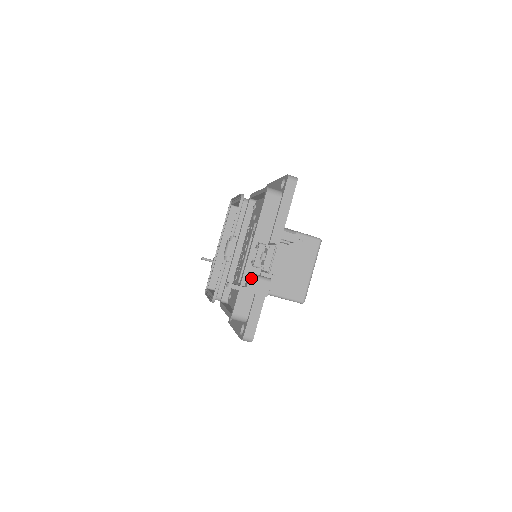
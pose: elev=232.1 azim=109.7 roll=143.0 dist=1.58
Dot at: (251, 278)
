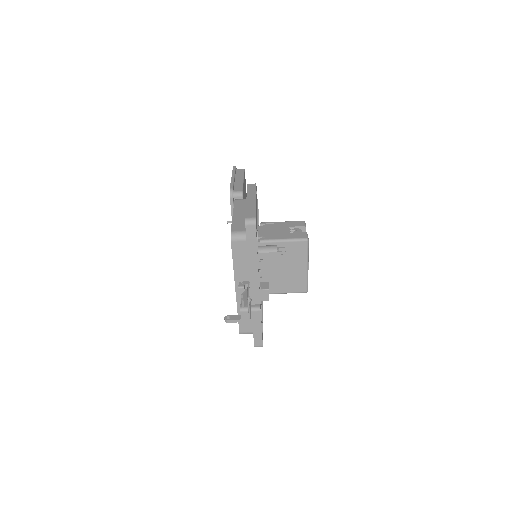
Dot at: (242, 312)
